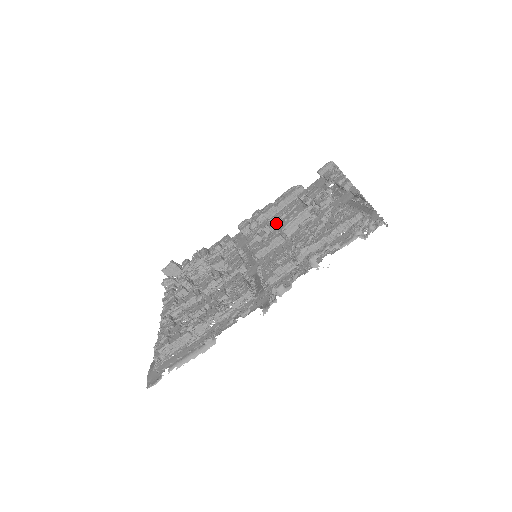
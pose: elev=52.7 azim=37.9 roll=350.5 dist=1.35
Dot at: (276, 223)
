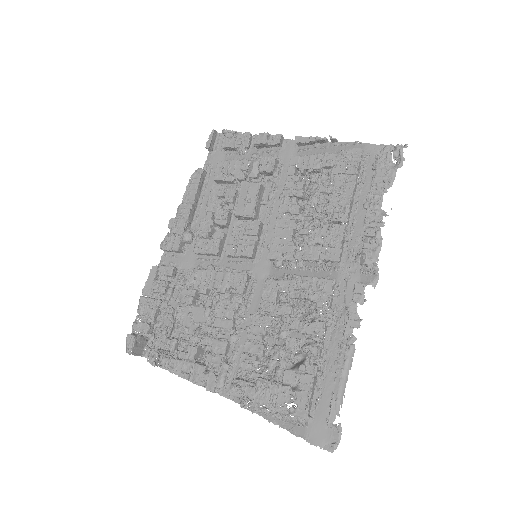
Dot at: (234, 215)
